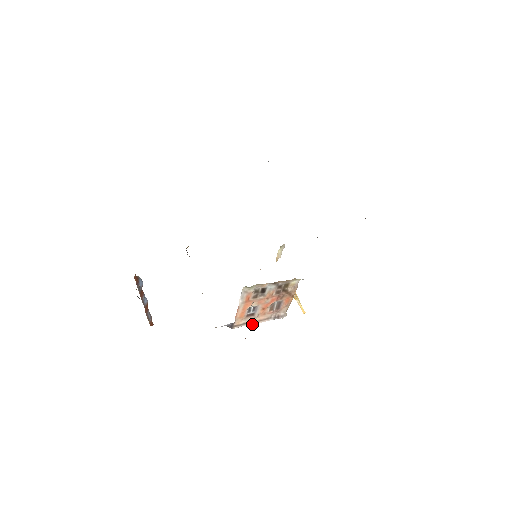
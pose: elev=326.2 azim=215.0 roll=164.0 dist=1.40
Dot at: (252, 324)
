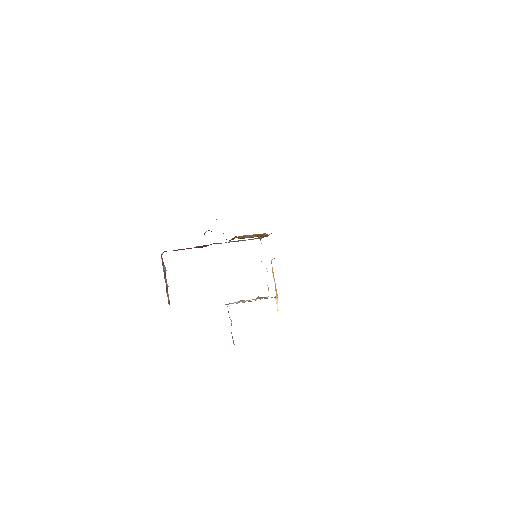
Dot at: occluded
